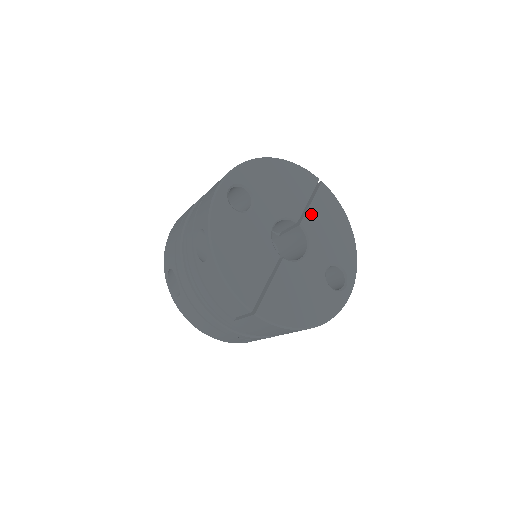
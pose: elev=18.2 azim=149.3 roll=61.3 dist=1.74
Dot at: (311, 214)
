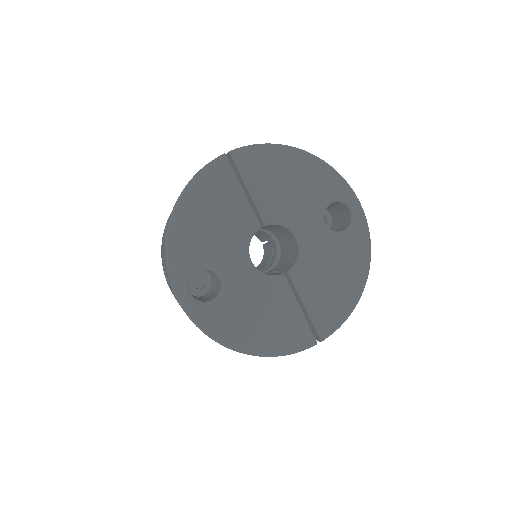
Dot at: (260, 200)
